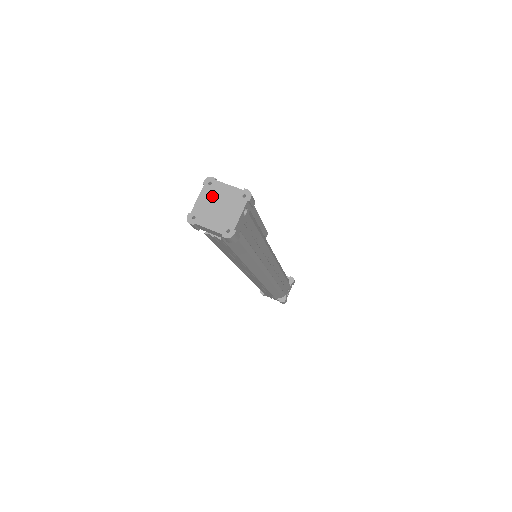
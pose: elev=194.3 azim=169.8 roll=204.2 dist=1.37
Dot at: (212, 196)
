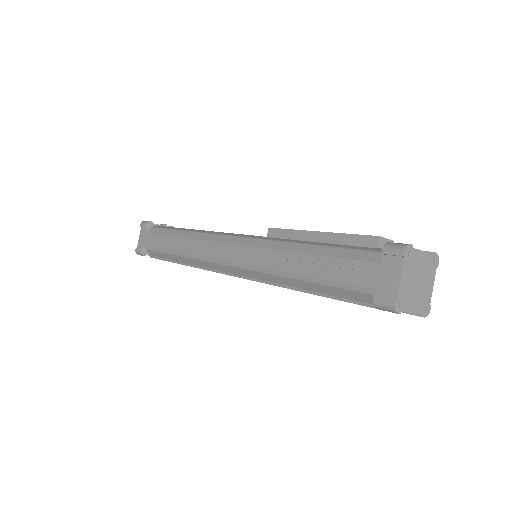
Dot at: (412, 270)
